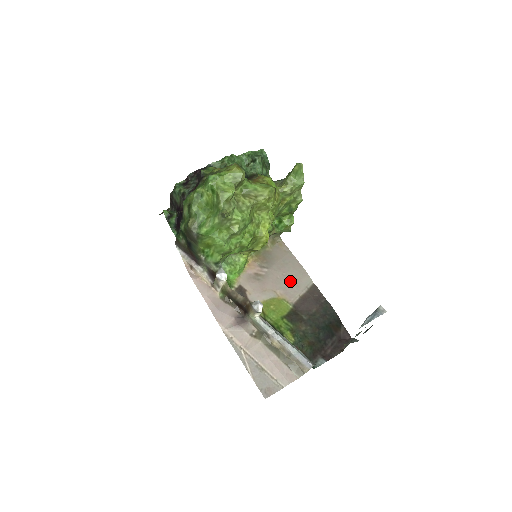
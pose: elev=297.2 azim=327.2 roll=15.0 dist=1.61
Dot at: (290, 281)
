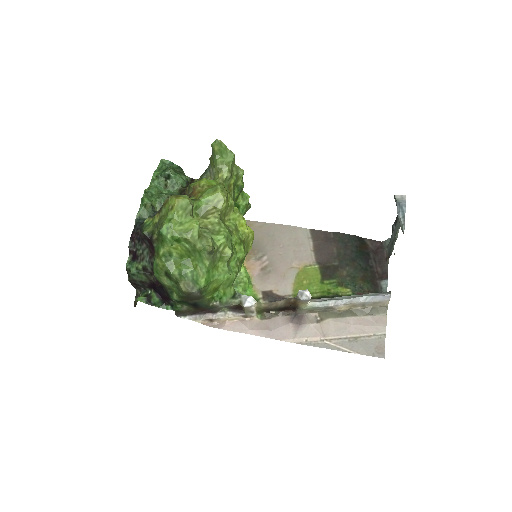
Dot at: (292, 247)
